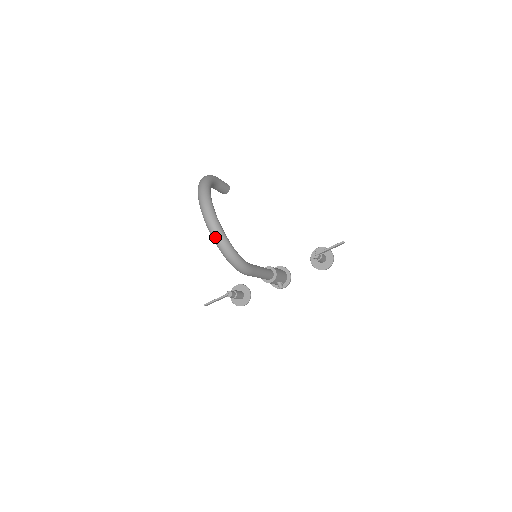
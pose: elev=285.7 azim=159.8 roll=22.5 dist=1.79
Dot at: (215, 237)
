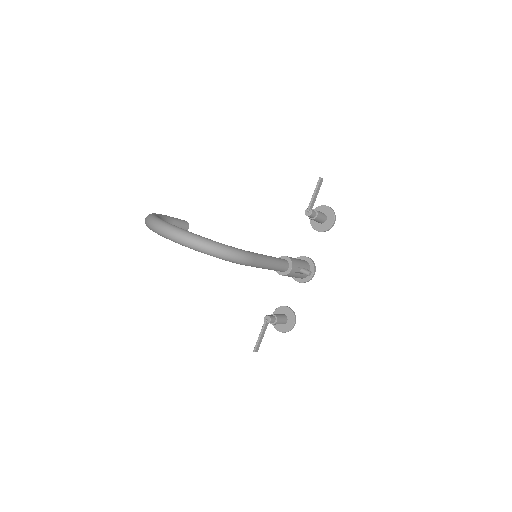
Dot at: (185, 241)
